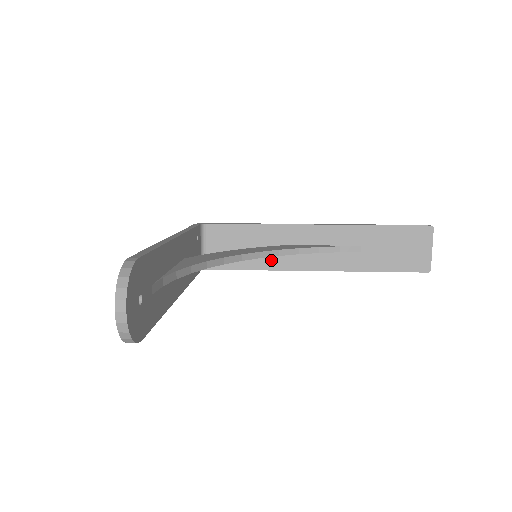
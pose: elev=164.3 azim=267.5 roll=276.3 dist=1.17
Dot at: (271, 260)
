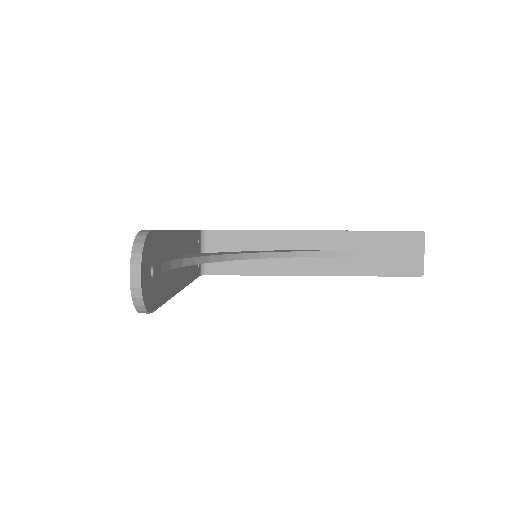
Dot at: (269, 265)
